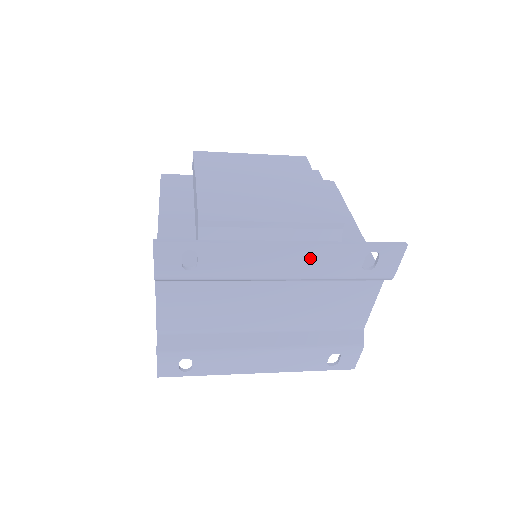
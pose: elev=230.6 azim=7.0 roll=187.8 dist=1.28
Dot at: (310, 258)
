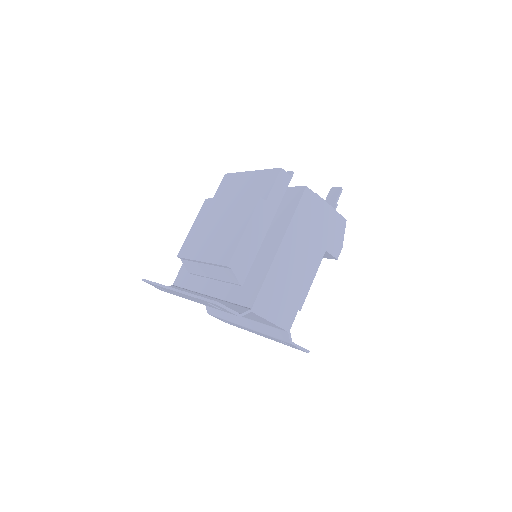
Dot at: (191, 298)
